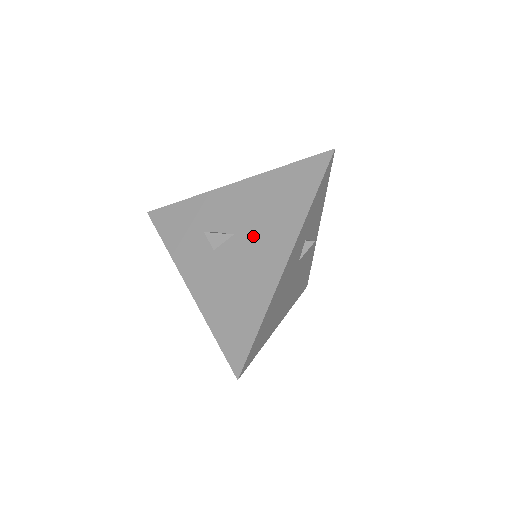
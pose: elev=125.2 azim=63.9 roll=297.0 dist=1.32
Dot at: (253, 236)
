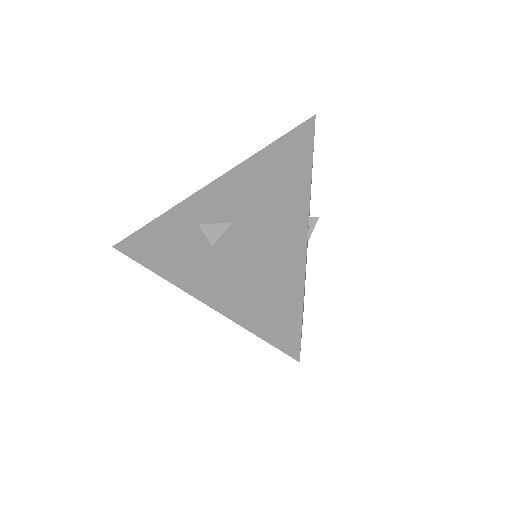
Dot at: (257, 214)
